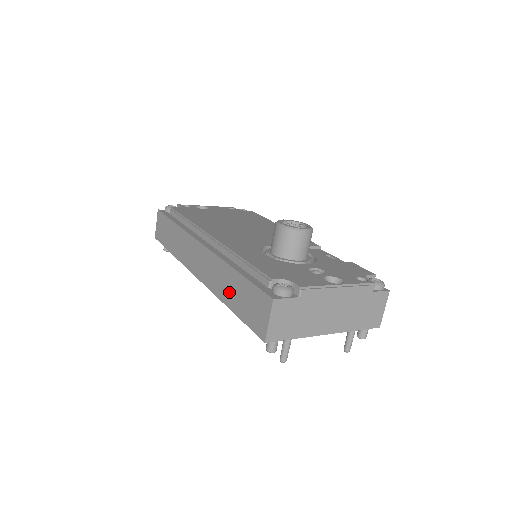
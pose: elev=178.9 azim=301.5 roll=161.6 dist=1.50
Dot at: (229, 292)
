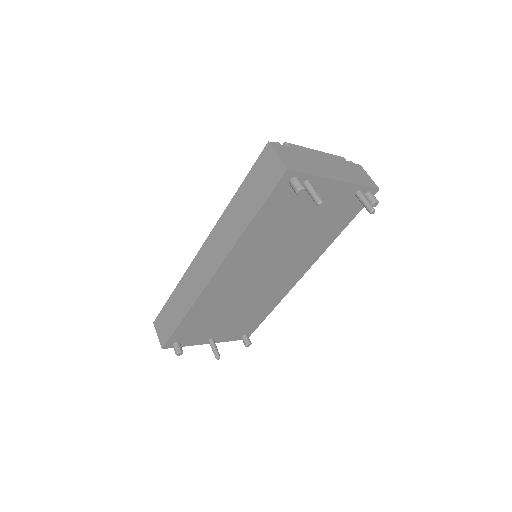
Dot at: (241, 215)
